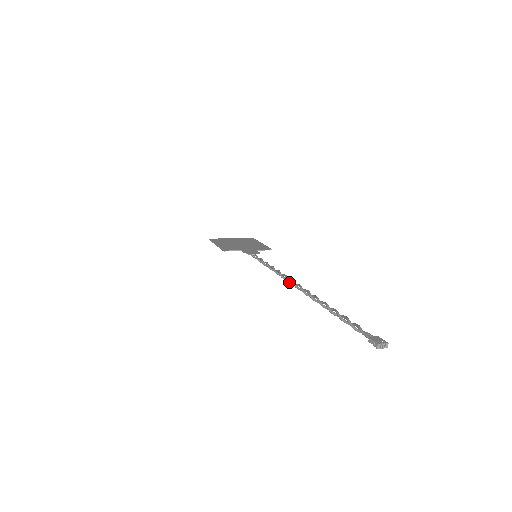
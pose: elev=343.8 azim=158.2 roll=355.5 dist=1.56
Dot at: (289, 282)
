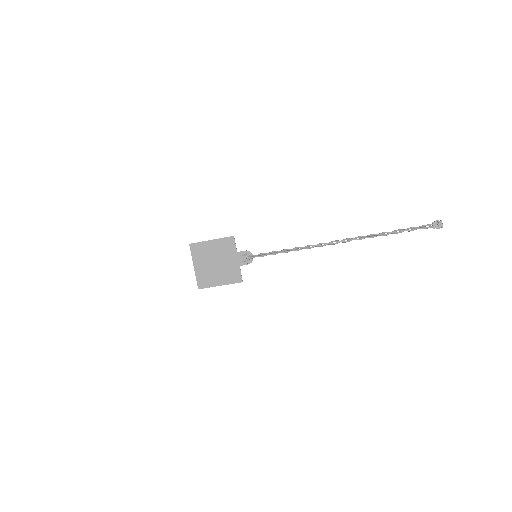
Dot at: occluded
